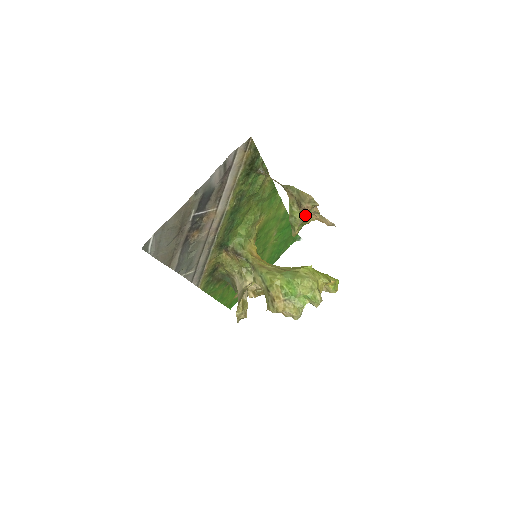
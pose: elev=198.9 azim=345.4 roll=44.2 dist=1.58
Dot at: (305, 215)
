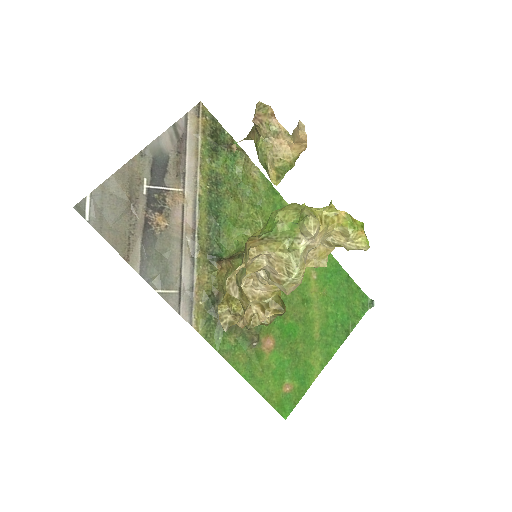
Dot at: (275, 146)
